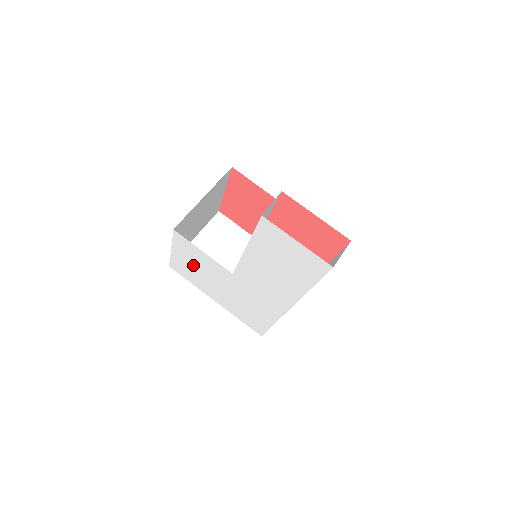
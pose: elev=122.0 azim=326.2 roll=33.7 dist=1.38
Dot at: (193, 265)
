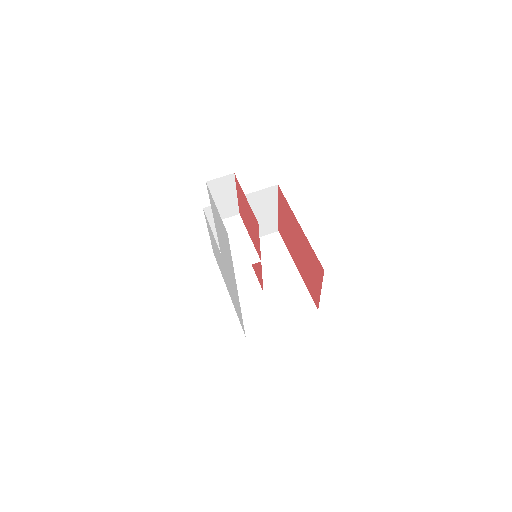
Dot at: occluded
